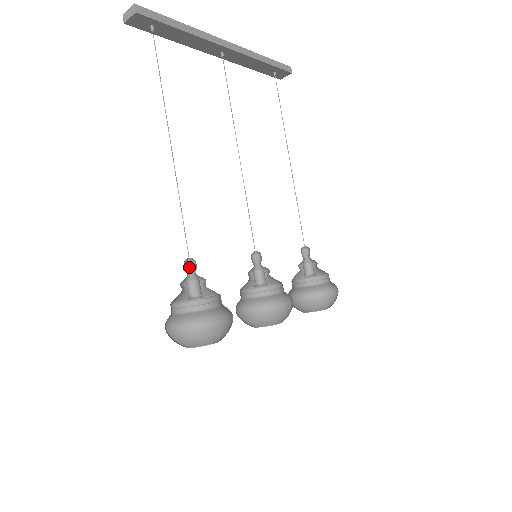
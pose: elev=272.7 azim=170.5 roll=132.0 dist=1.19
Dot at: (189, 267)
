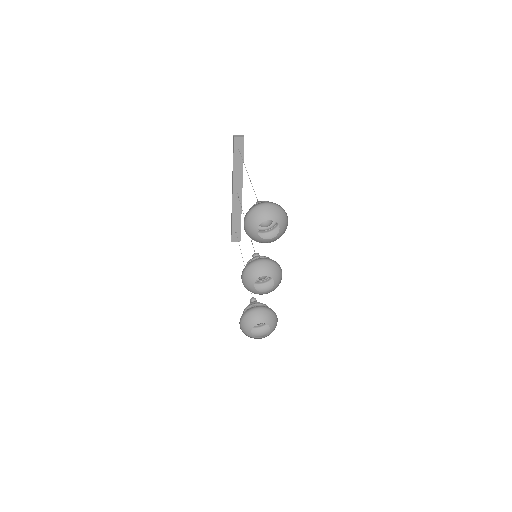
Dot at: occluded
